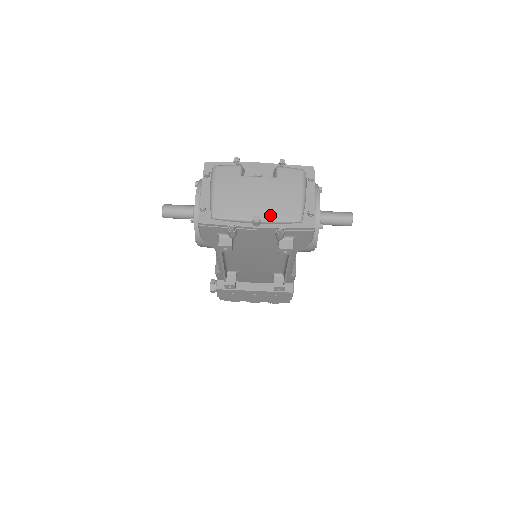
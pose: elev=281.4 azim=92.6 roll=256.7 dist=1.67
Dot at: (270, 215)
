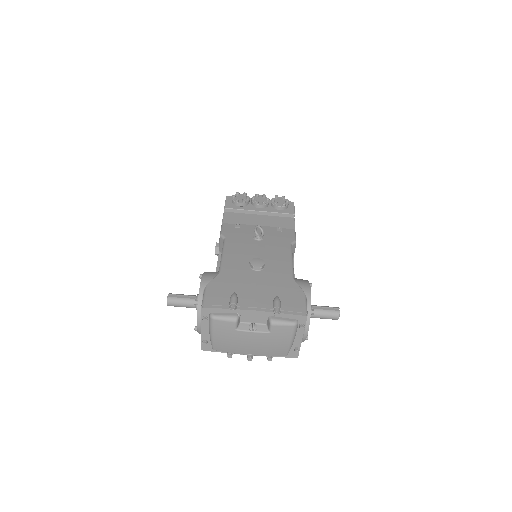
Dot at: (261, 354)
